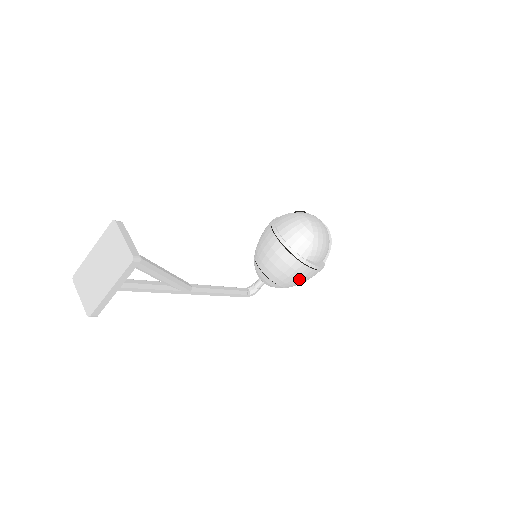
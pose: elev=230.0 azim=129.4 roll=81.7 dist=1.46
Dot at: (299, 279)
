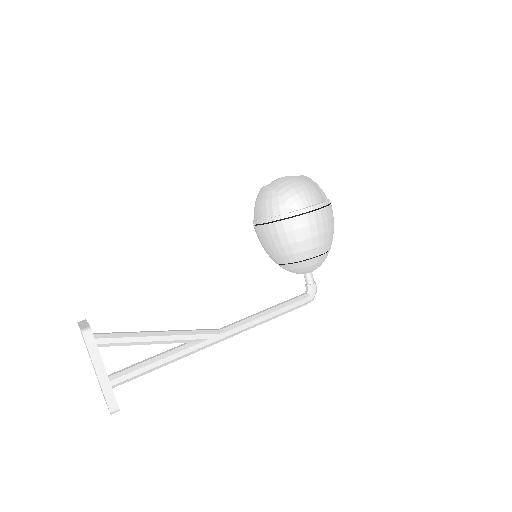
Dot at: (310, 235)
